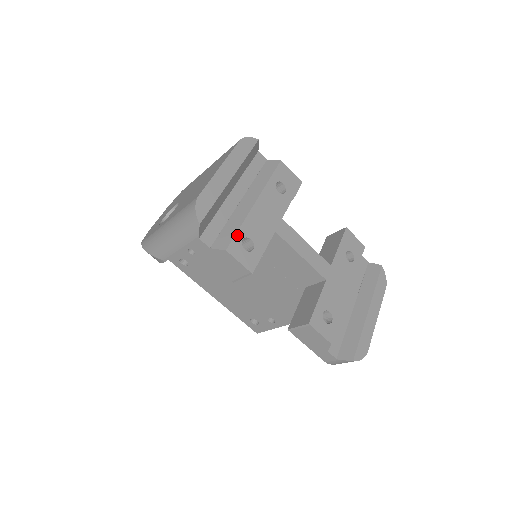
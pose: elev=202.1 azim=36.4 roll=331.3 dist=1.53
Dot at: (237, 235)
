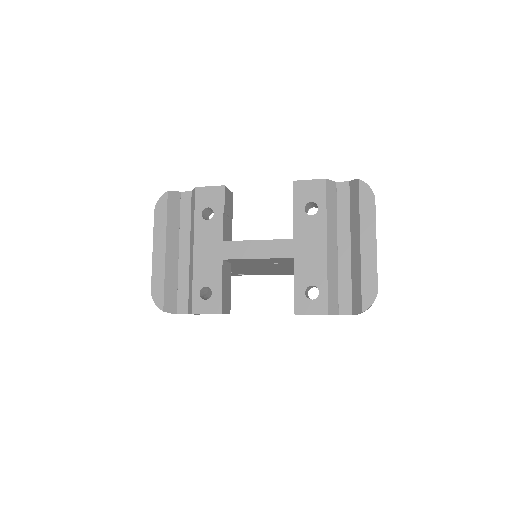
Dot at: (193, 294)
